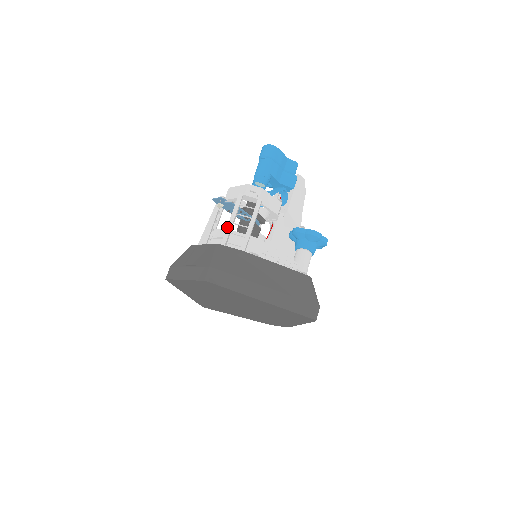
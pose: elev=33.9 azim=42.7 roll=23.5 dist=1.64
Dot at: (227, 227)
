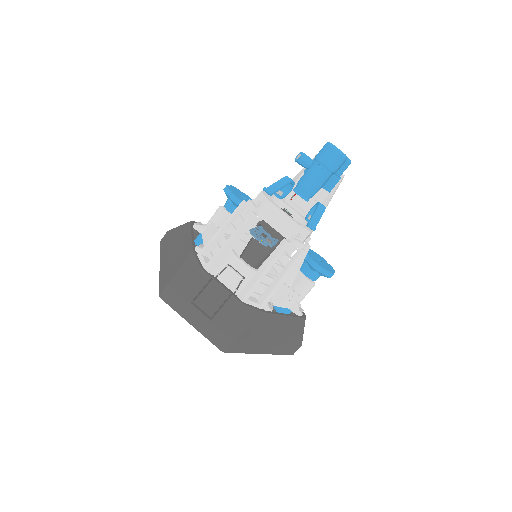
Dot at: (258, 280)
